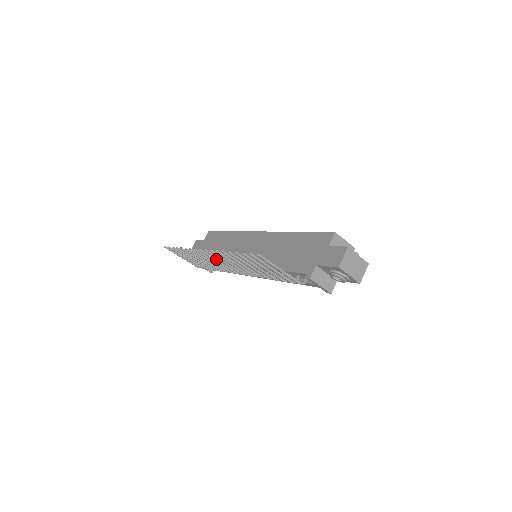
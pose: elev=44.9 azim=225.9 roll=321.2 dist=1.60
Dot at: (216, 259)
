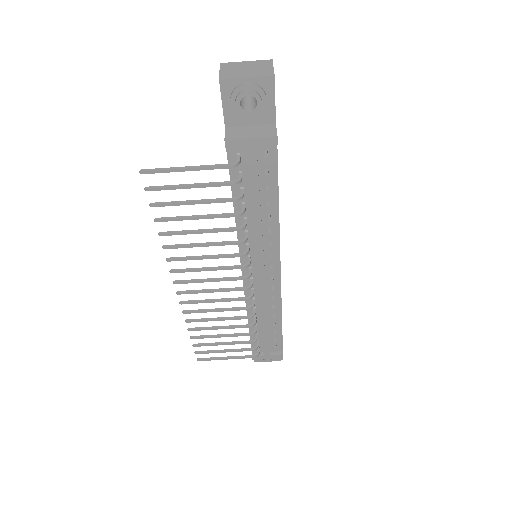
Dot at: (205, 290)
